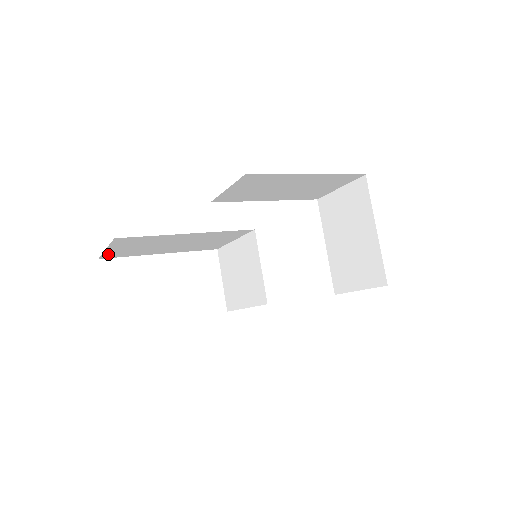
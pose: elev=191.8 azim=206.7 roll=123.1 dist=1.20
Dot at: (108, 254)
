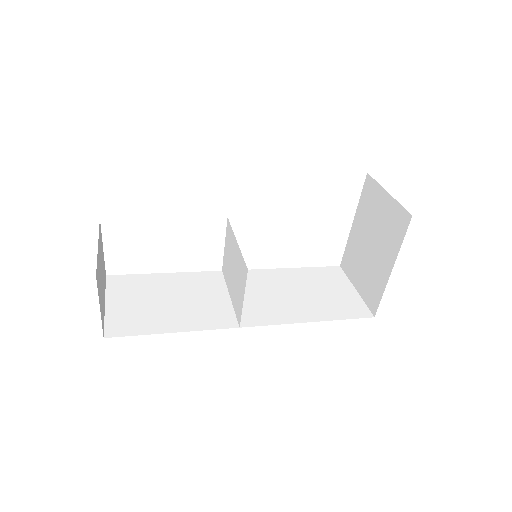
Dot at: occluded
